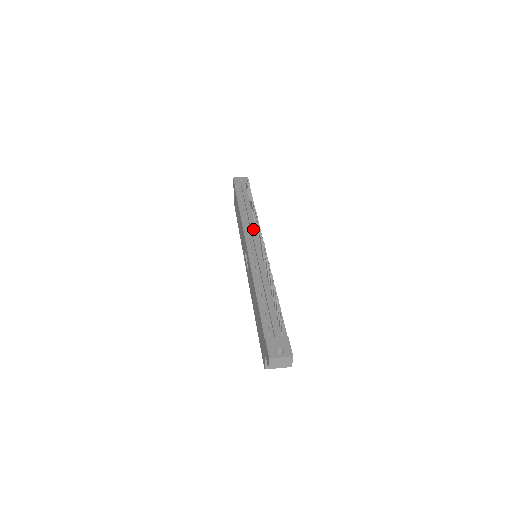
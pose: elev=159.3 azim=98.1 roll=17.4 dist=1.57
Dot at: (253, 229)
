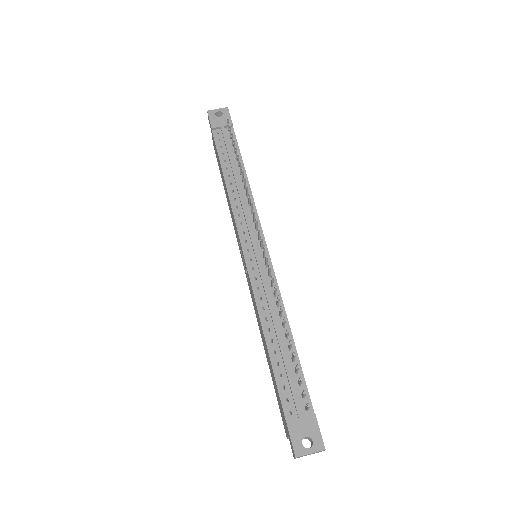
Dot at: (247, 216)
